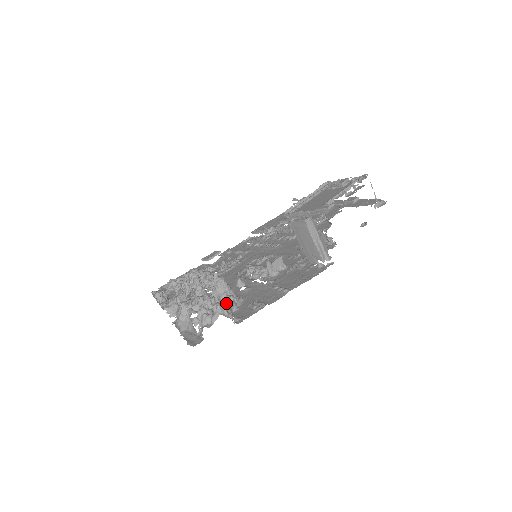
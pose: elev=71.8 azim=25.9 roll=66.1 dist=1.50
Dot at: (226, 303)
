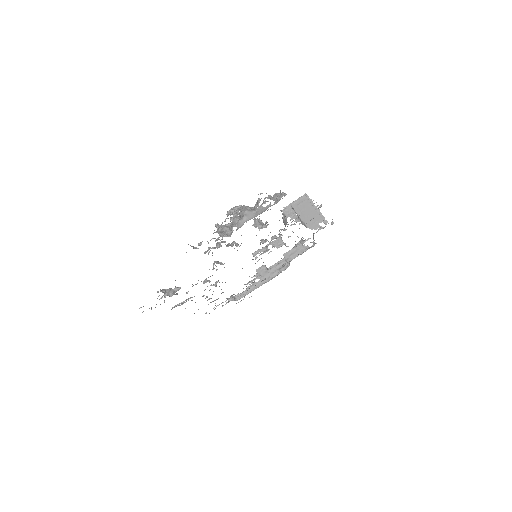
Dot at: occluded
